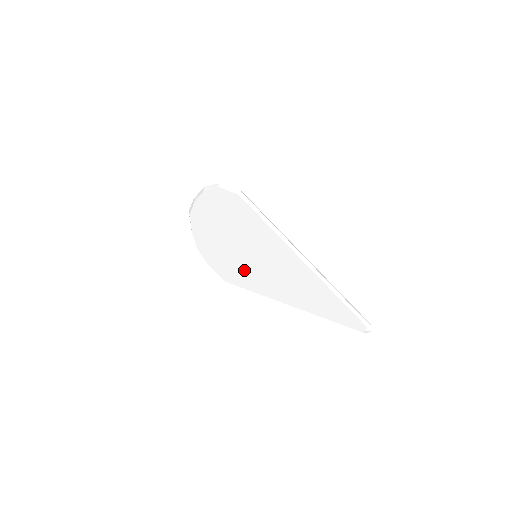
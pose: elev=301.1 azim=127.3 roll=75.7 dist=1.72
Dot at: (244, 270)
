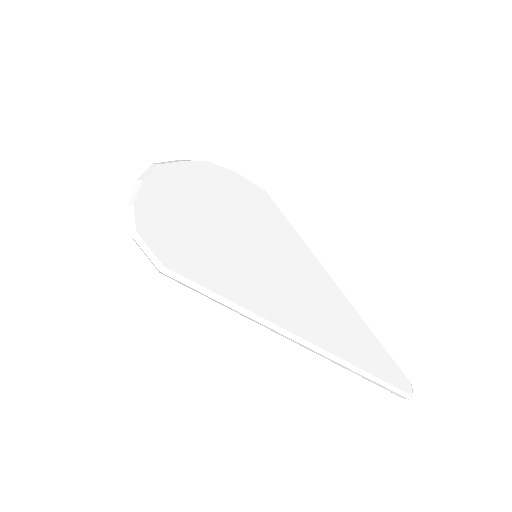
Dot at: occluded
